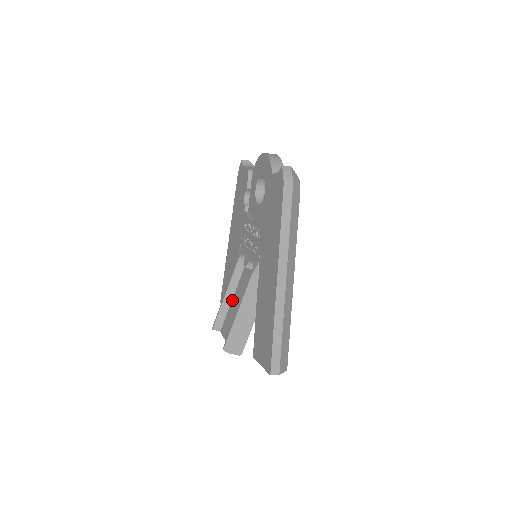
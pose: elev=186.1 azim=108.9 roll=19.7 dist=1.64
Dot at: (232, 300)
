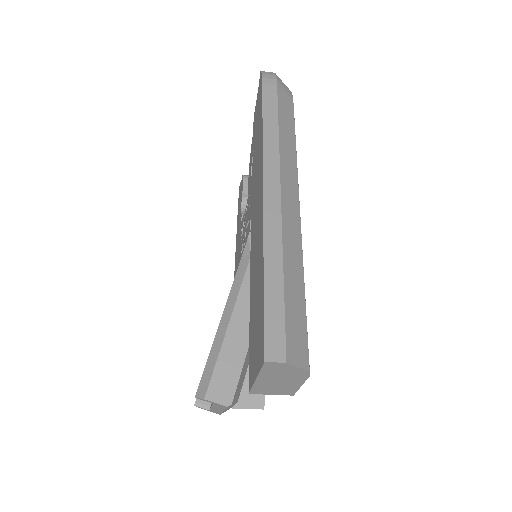
Dot at: occluded
